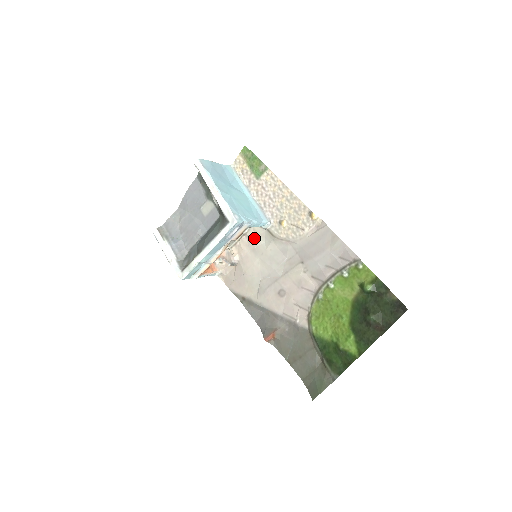
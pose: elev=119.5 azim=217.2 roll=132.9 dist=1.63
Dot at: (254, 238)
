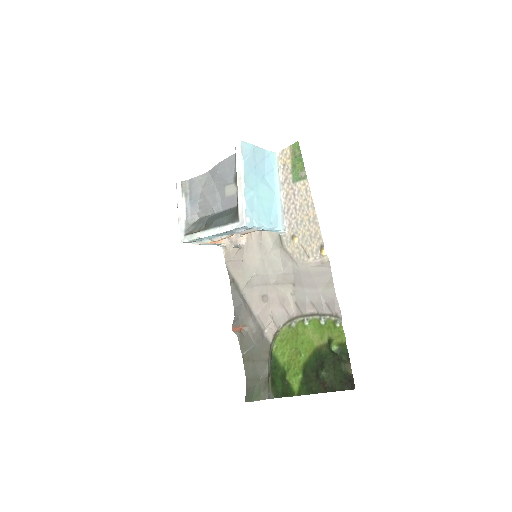
Dot at: (265, 234)
